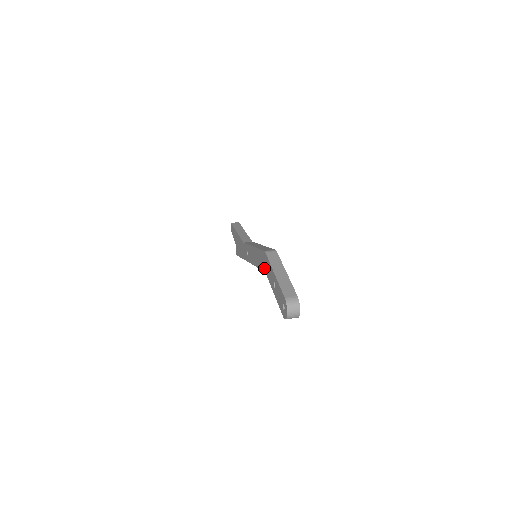
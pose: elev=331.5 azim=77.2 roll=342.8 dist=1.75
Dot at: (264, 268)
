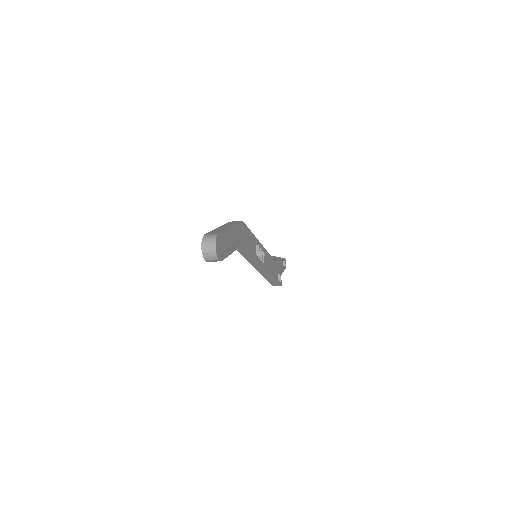
Dot at: occluded
